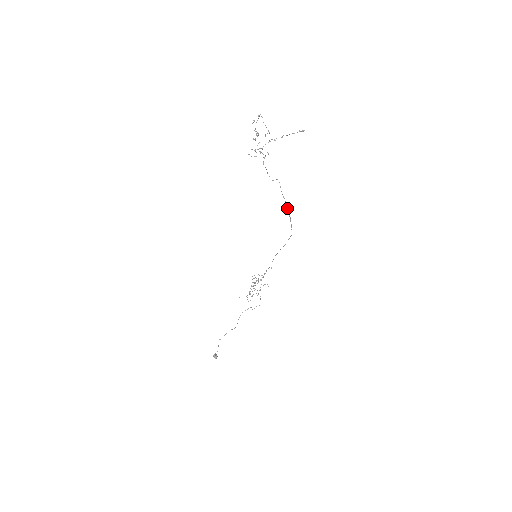
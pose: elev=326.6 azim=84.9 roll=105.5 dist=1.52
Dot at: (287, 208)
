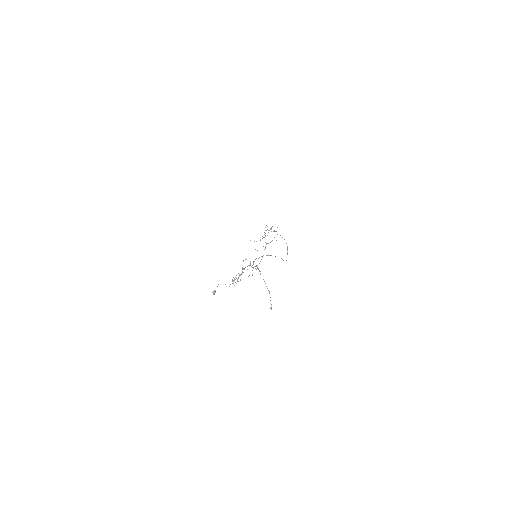
Dot at: (282, 259)
